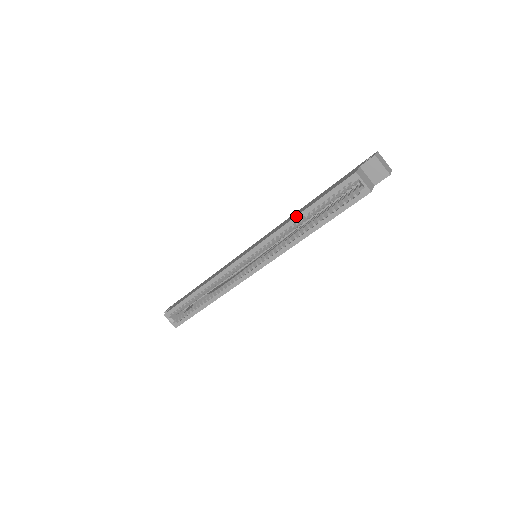
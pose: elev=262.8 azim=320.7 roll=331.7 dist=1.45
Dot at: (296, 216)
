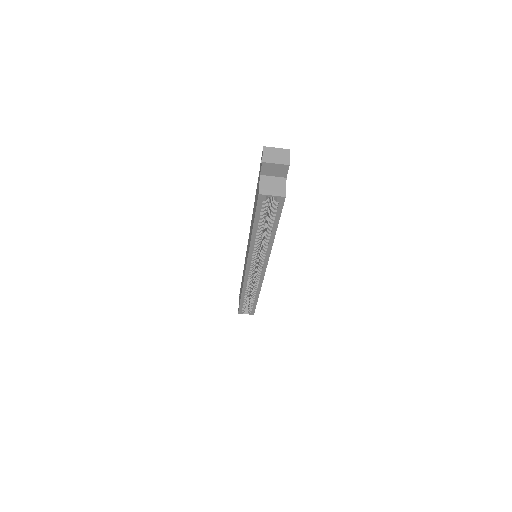
Dot at: (251, 236)
